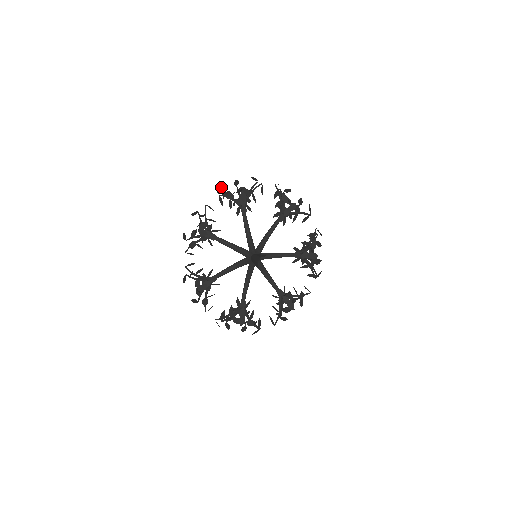
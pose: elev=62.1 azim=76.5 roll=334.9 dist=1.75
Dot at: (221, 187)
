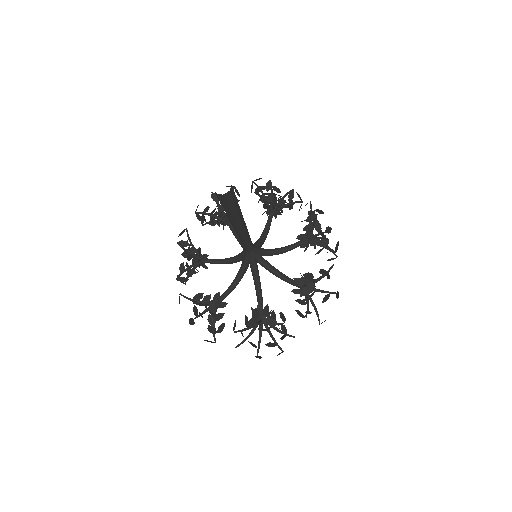
Dot at: occluded
